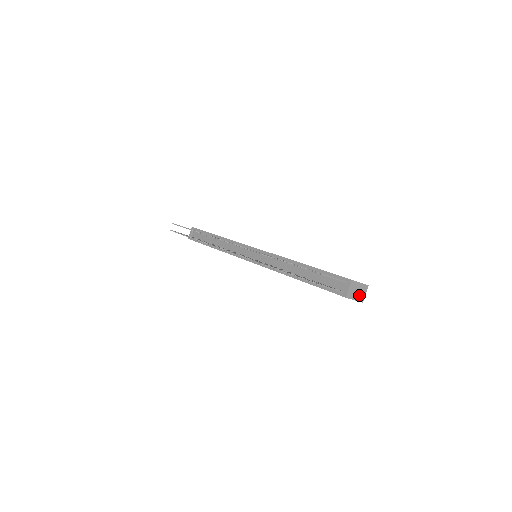
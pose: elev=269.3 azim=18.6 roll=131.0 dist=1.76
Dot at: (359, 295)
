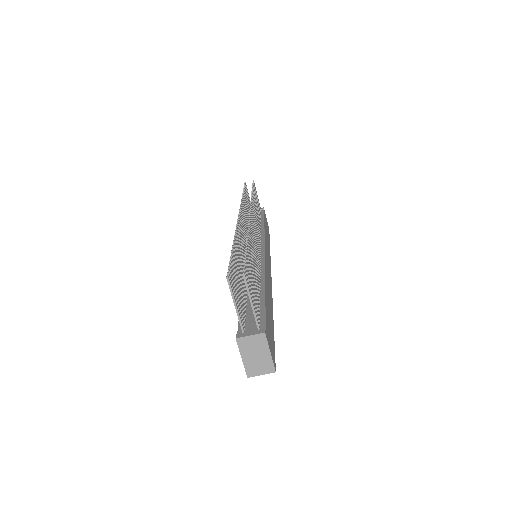
Dot at: (253, 362)
